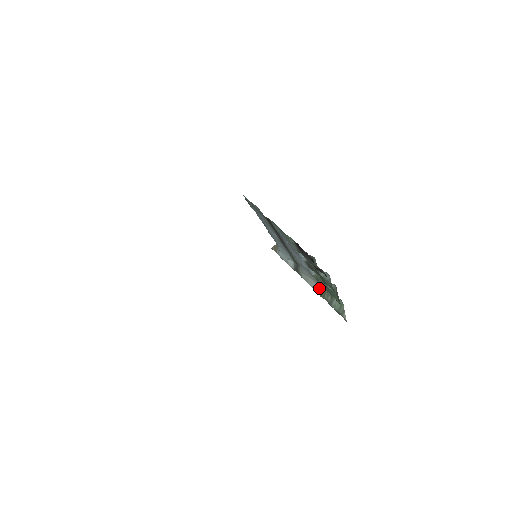
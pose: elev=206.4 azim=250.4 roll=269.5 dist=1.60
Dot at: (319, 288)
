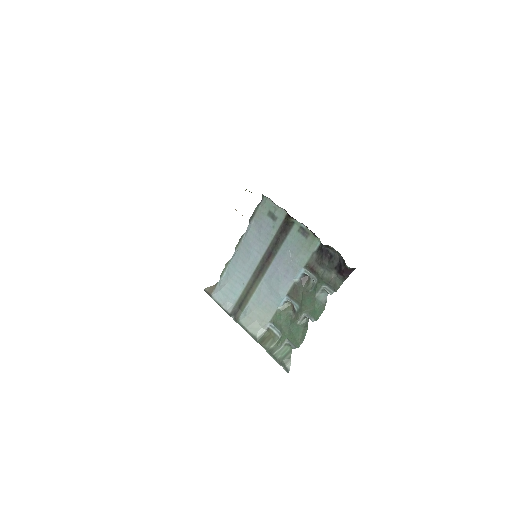
Dot at: (262, 334)
